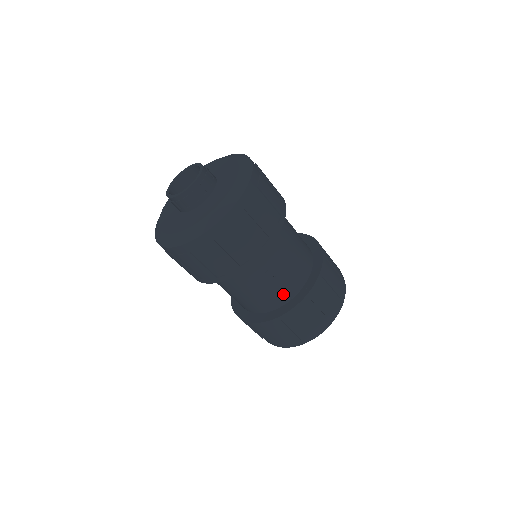
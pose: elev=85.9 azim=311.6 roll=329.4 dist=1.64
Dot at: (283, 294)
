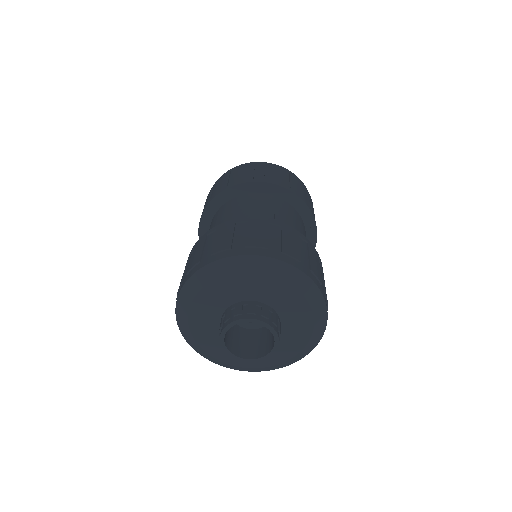
Dot at: occluded
